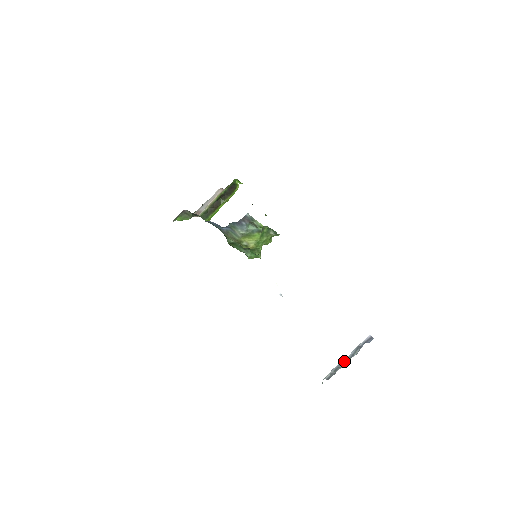
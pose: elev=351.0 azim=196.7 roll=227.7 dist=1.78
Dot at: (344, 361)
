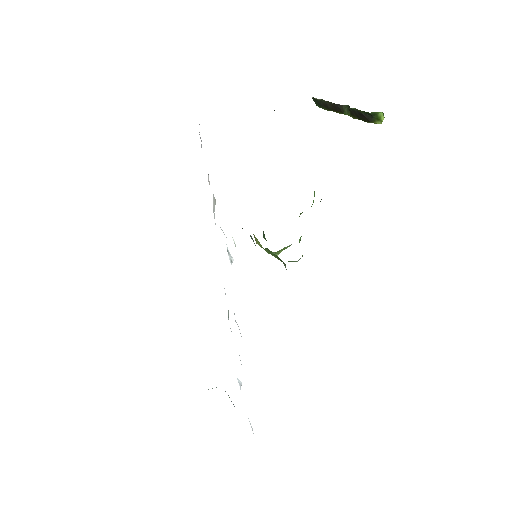
Dot at: occluded
